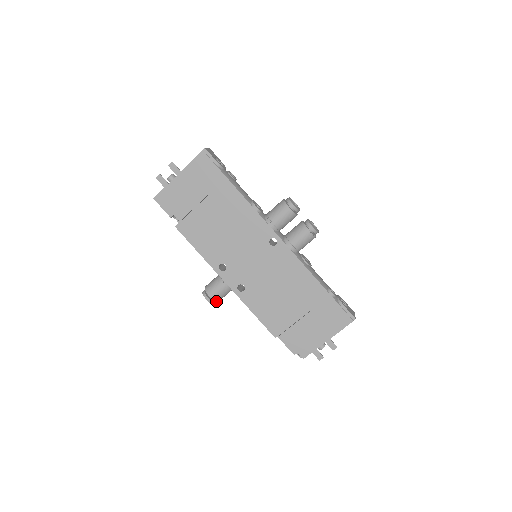
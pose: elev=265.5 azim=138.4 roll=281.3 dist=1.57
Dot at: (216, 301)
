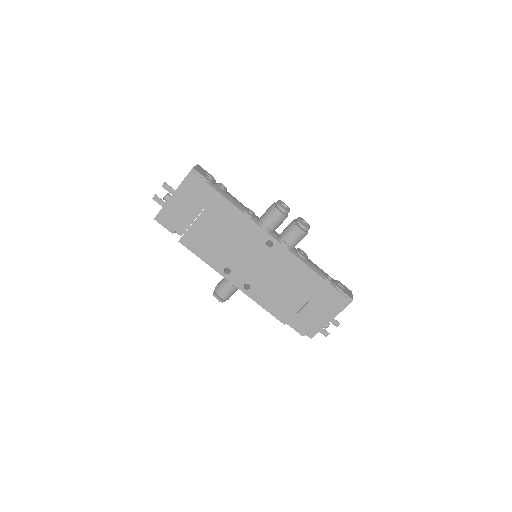
Dot at: occluded
